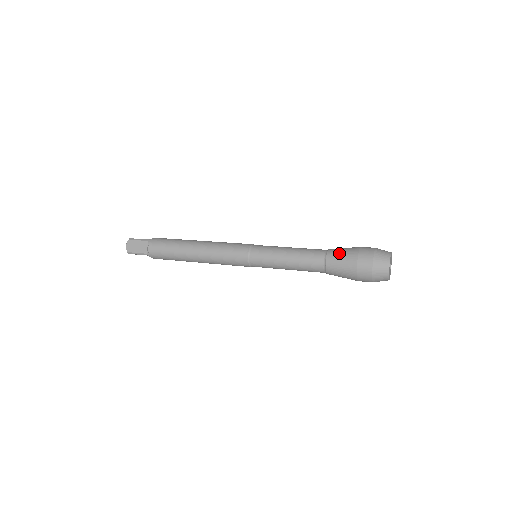
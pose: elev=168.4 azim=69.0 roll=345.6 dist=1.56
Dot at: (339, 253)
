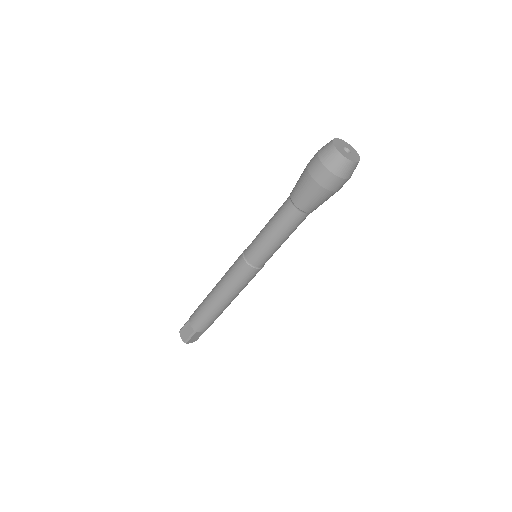
Dot at: (296, 184)
